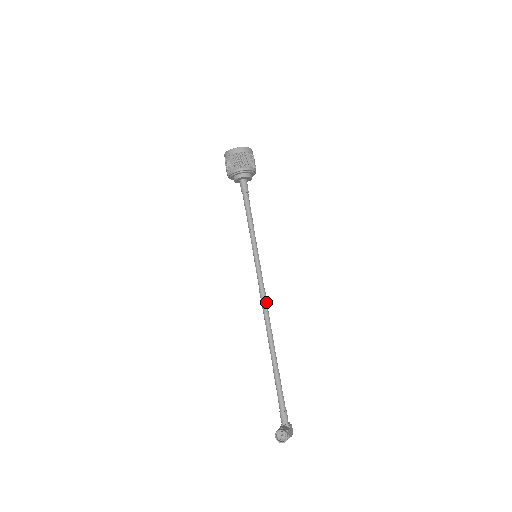
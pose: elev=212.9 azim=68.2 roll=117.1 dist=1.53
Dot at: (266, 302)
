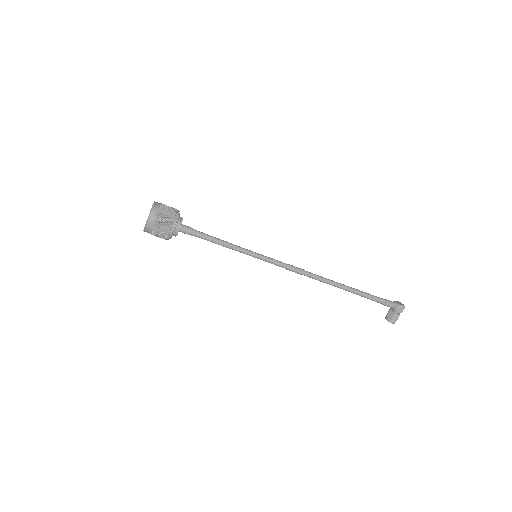
Dot at: (298, 273)
